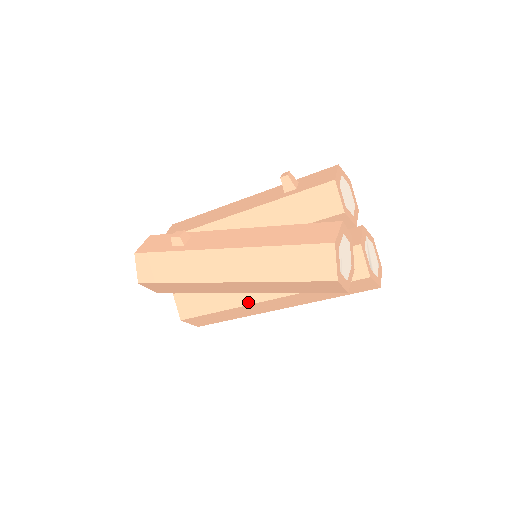
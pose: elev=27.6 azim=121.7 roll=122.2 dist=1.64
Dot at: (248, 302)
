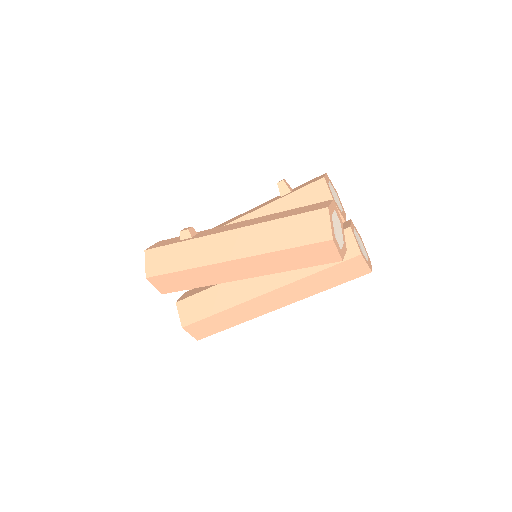
Dot at: (249, 297)
